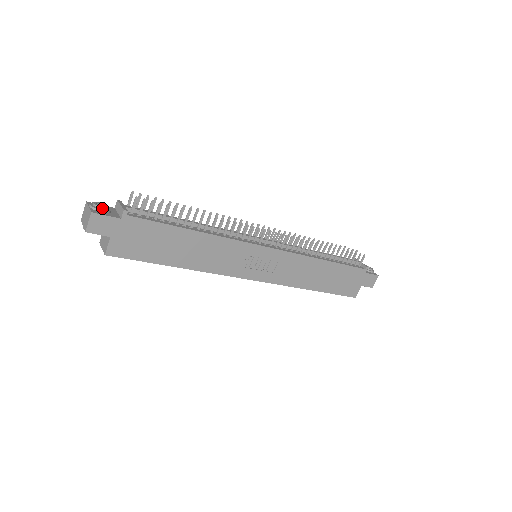
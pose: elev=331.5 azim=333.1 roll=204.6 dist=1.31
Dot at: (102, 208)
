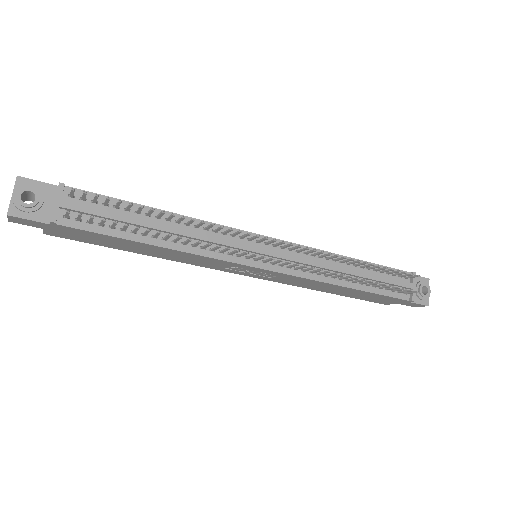
Dot at: (25, 206)
